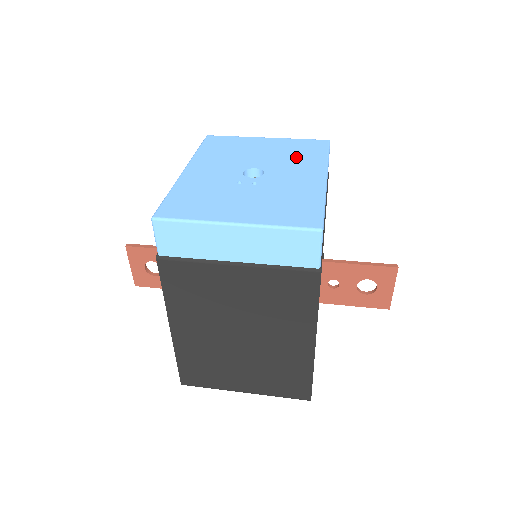
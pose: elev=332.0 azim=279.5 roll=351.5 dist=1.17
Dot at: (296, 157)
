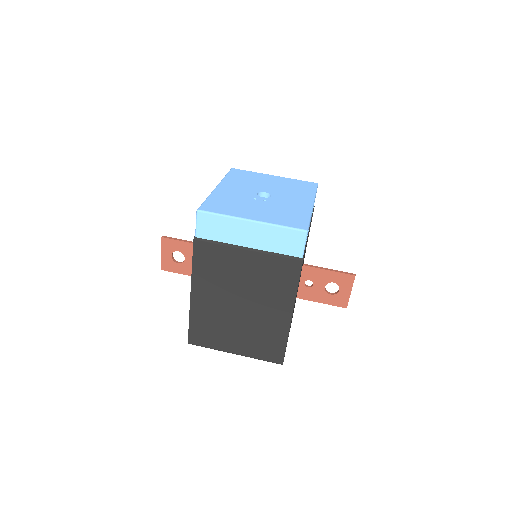
Dot at: (294, 190)
